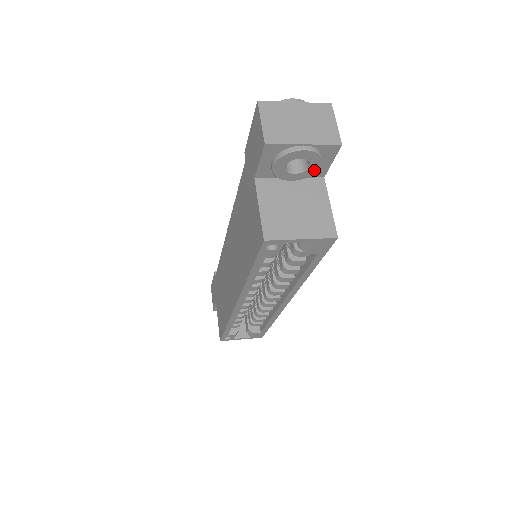
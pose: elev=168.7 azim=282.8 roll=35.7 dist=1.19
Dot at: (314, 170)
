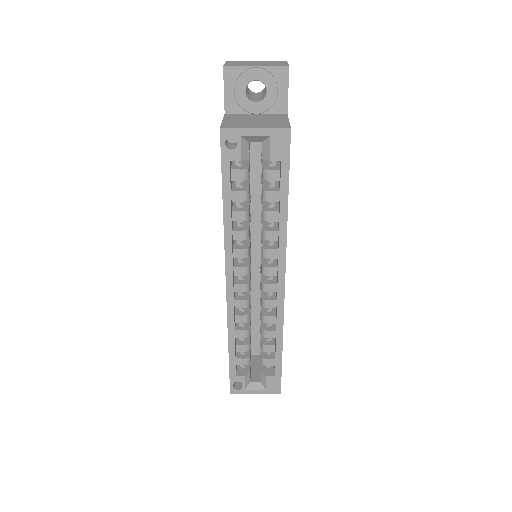
Dot at: (272, 98)
